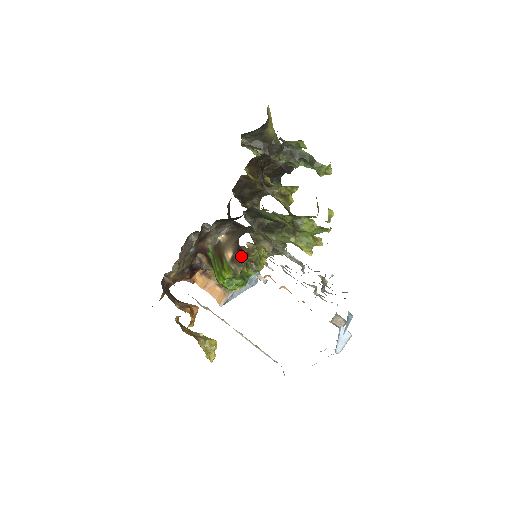
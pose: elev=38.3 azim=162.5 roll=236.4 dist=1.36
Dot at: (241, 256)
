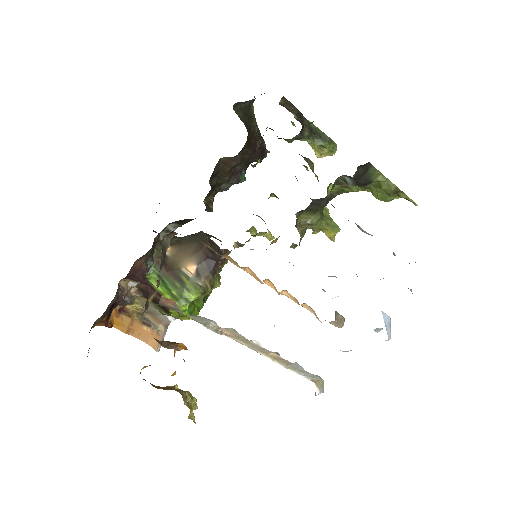
Dot at: (212, 266)
